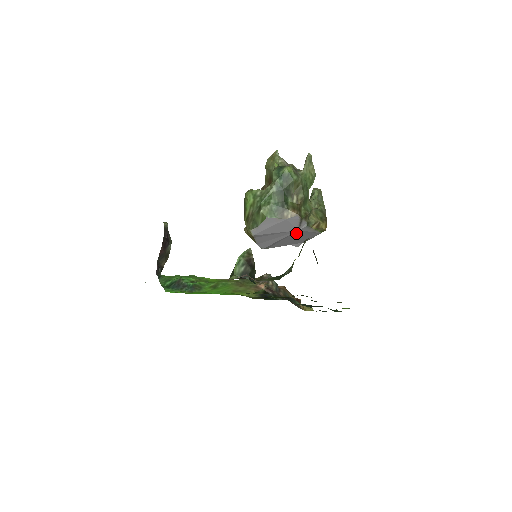
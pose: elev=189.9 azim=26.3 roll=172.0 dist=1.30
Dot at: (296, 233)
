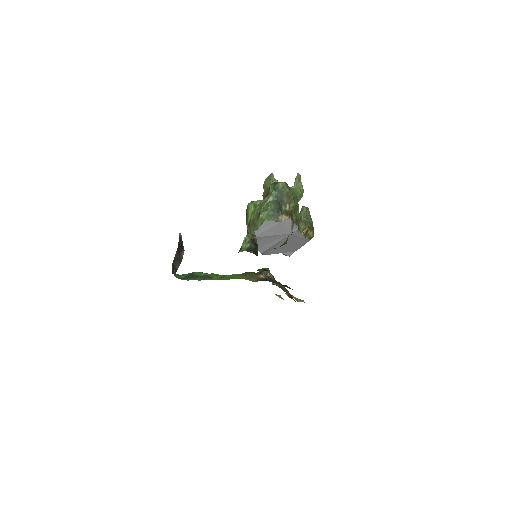
Dot at: (289, 237)
